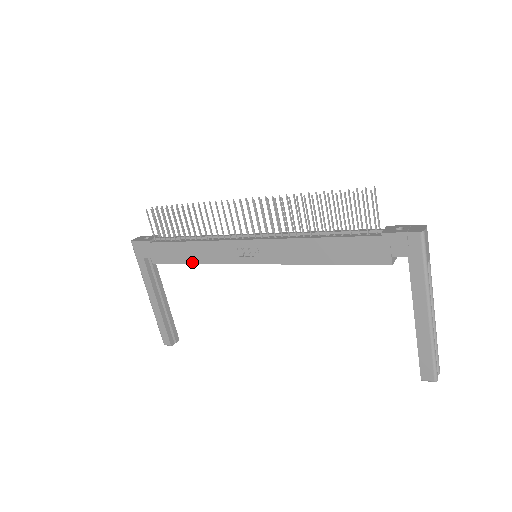
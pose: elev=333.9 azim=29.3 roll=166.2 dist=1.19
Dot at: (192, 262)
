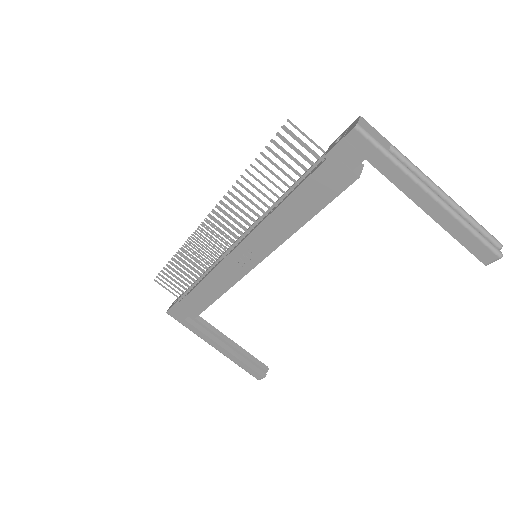
Dot at: (216, 298)
